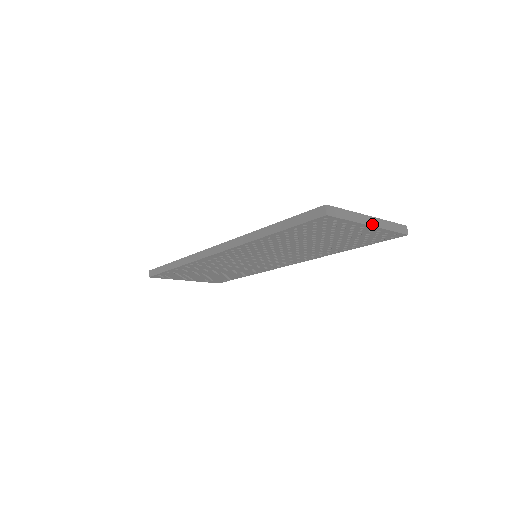
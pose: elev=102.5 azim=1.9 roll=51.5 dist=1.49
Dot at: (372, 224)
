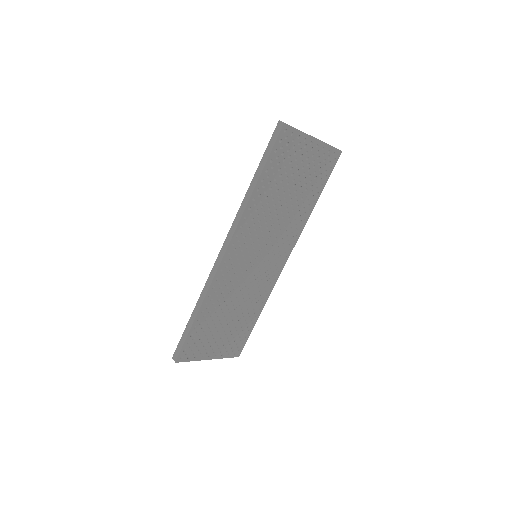
Dot at: (315, 138)
